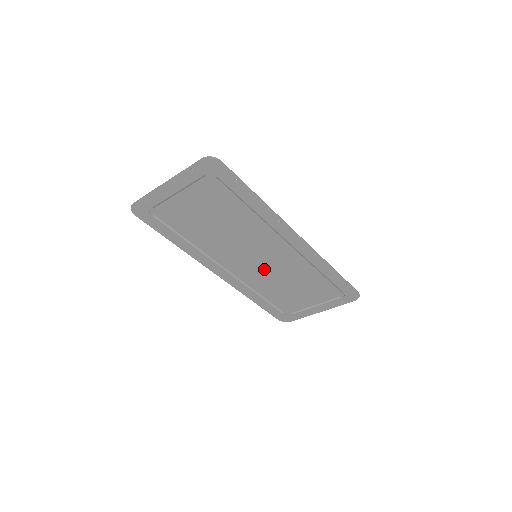
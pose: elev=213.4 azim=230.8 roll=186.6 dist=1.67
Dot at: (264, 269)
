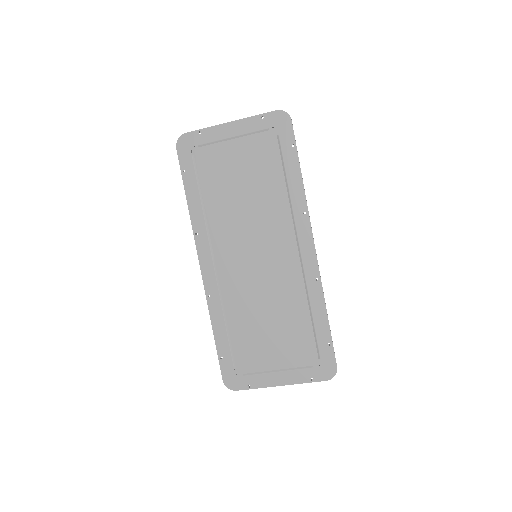
Dot at: (254, 280)
